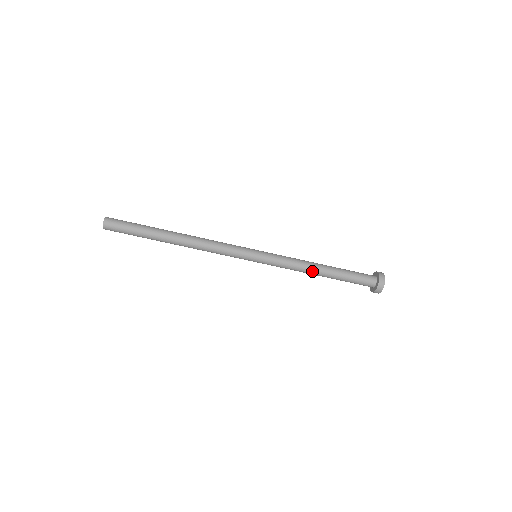
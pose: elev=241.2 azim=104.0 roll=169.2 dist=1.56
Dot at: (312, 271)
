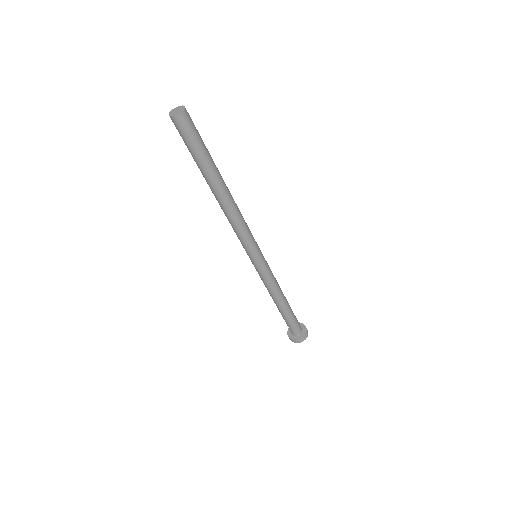
Dot at: (279, 298)
